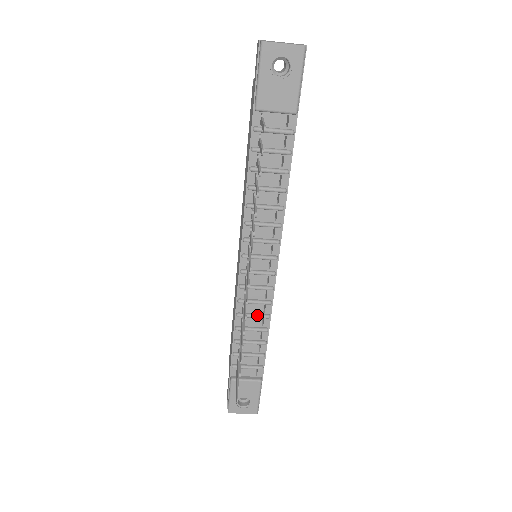
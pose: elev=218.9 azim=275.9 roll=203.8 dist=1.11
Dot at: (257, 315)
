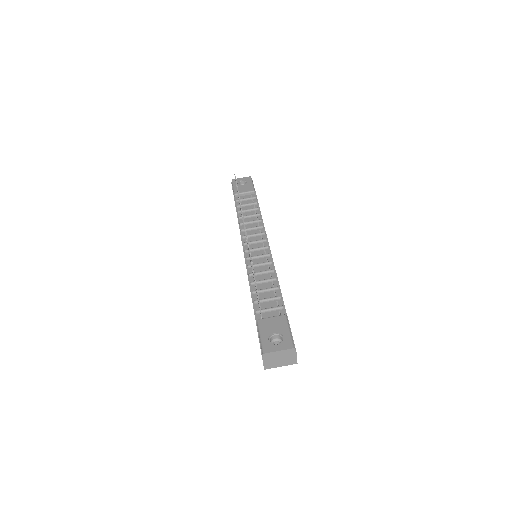
Dot at: (264, 271)
